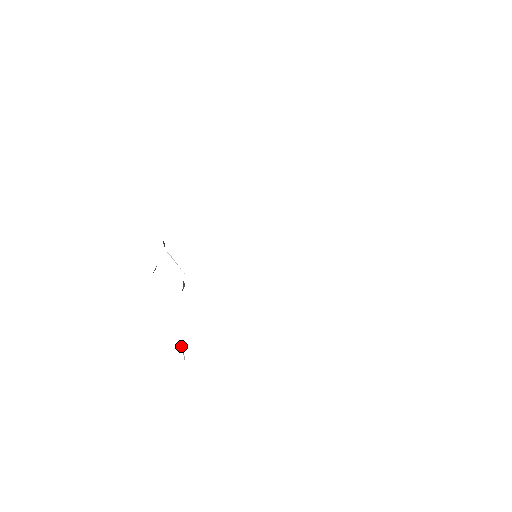
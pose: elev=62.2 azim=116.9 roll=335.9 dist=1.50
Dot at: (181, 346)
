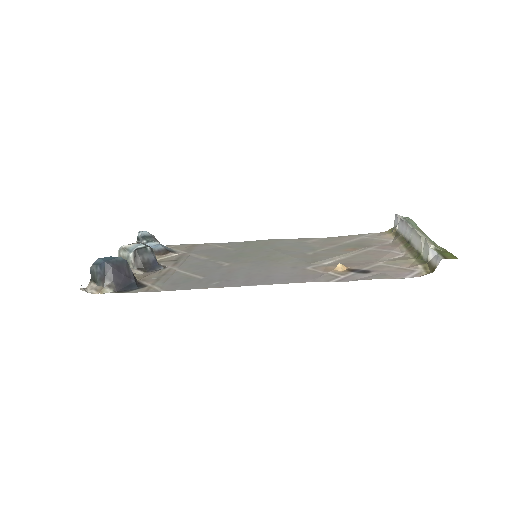
Dot at: (138, 233)
